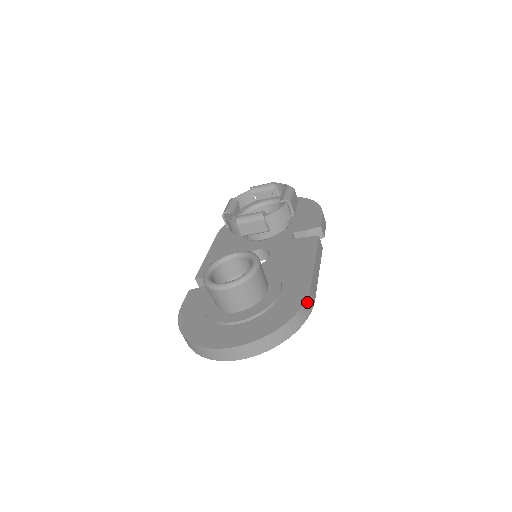
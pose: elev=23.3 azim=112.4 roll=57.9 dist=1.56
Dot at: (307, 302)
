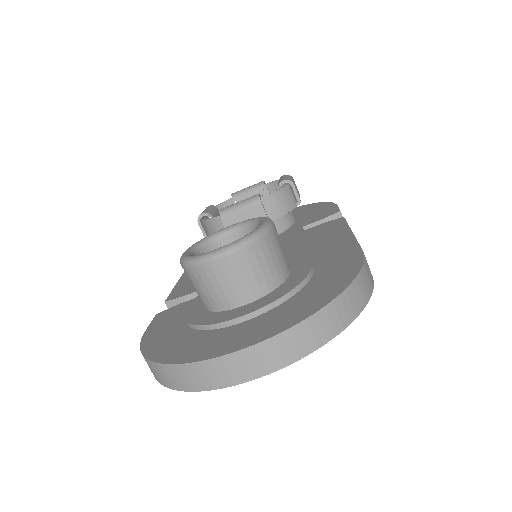
Dot at: (365, 266)
